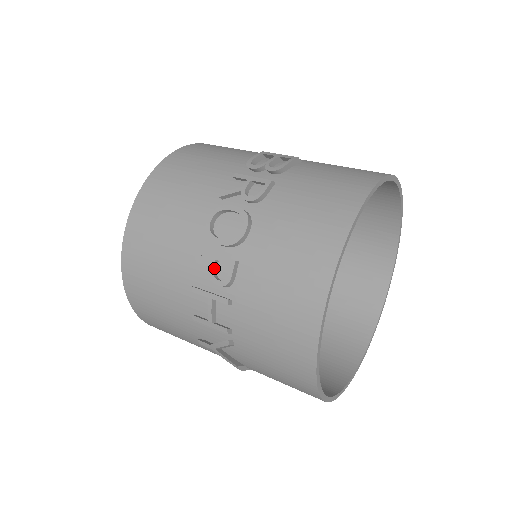
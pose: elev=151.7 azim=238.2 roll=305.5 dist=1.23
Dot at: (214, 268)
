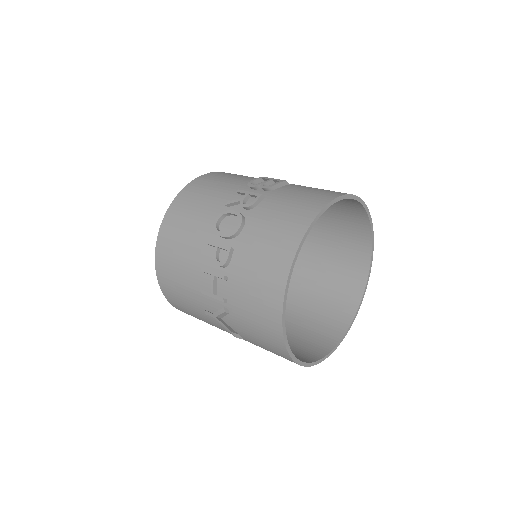
Dot at: (217, 253)
